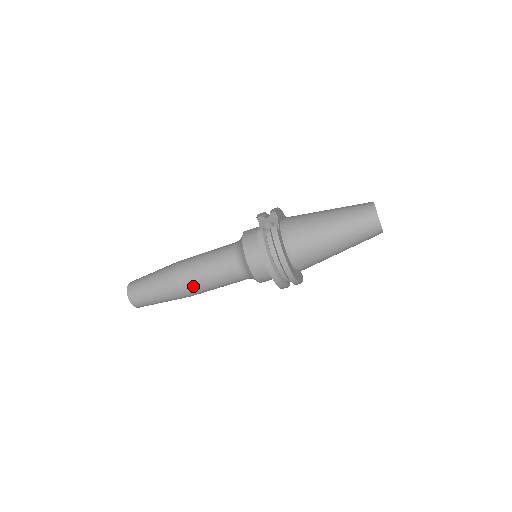
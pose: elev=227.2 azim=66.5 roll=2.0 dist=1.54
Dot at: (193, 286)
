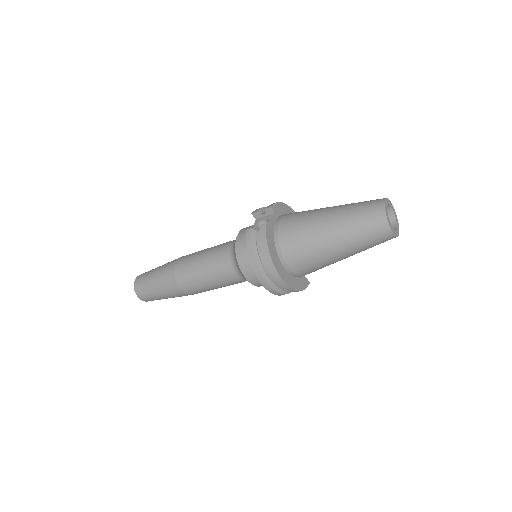
Dot at: (190, 284)
